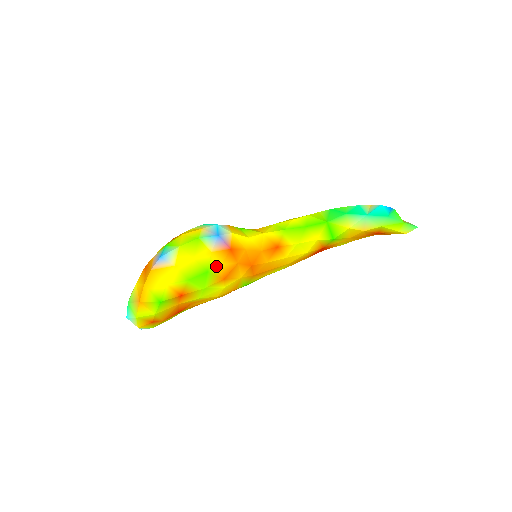
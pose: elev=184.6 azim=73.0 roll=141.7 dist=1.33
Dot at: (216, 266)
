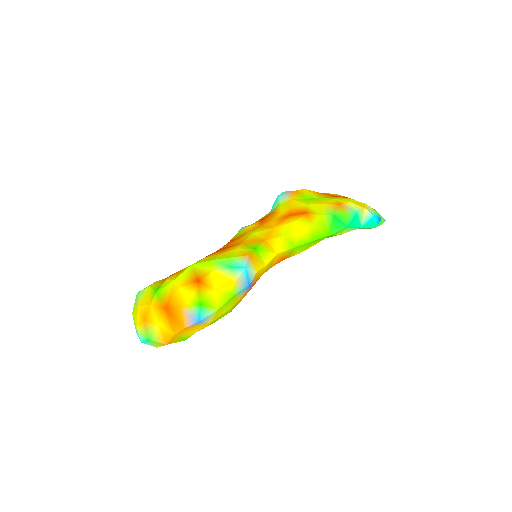
Dot at: occluded
